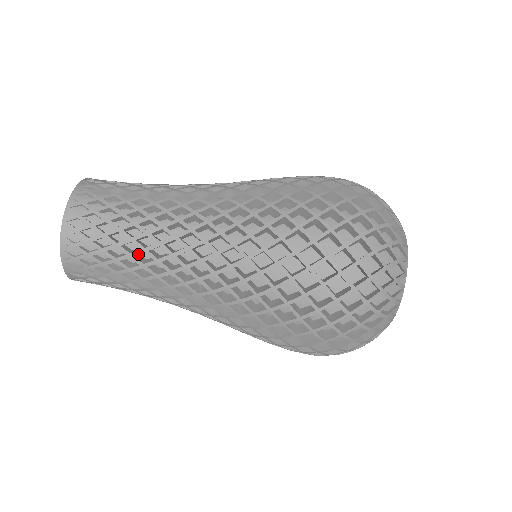
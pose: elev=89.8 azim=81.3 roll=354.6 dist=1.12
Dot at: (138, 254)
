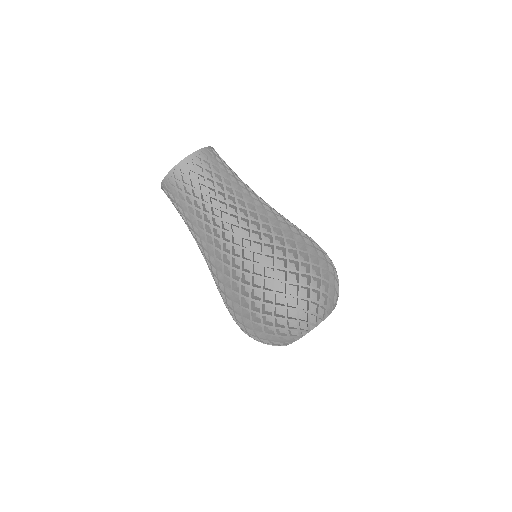
Dot at: occluded
